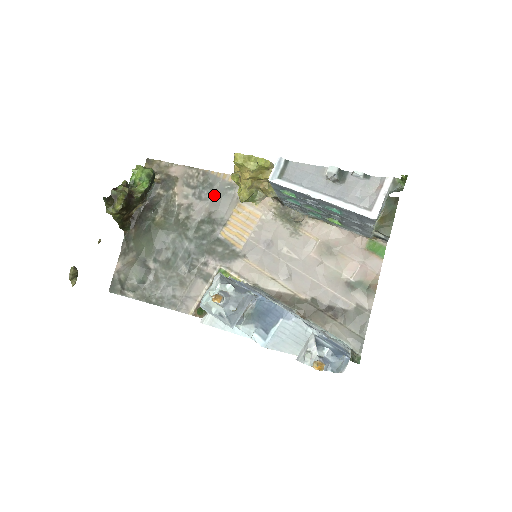
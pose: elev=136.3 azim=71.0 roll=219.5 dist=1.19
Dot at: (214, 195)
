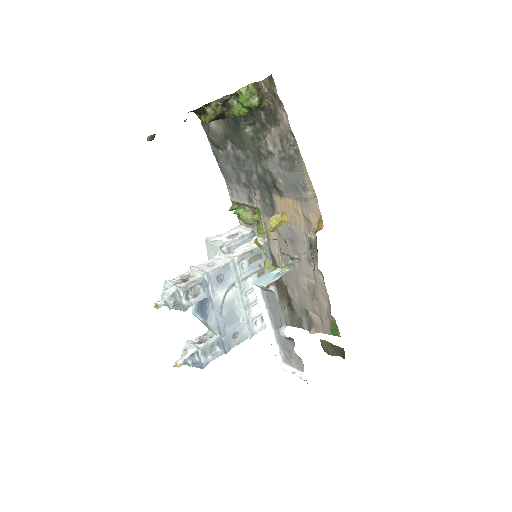
Dot at: (290, 173)
